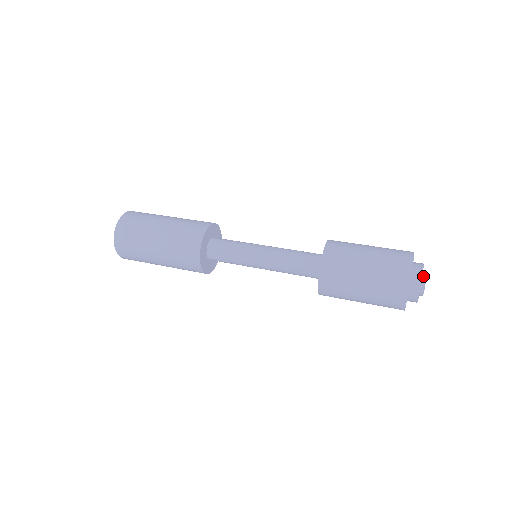
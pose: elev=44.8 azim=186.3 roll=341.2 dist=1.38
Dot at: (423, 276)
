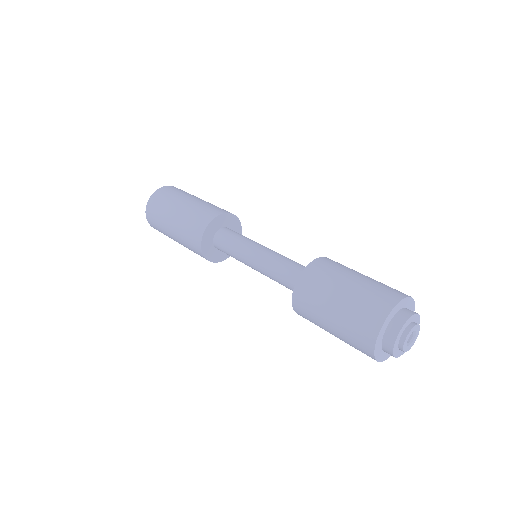
Dot at: (416, 322)
